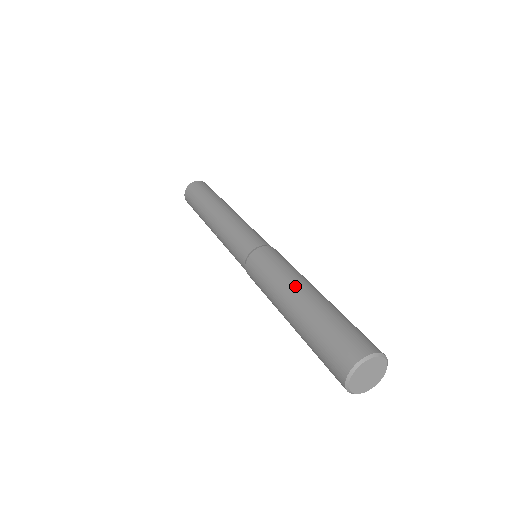
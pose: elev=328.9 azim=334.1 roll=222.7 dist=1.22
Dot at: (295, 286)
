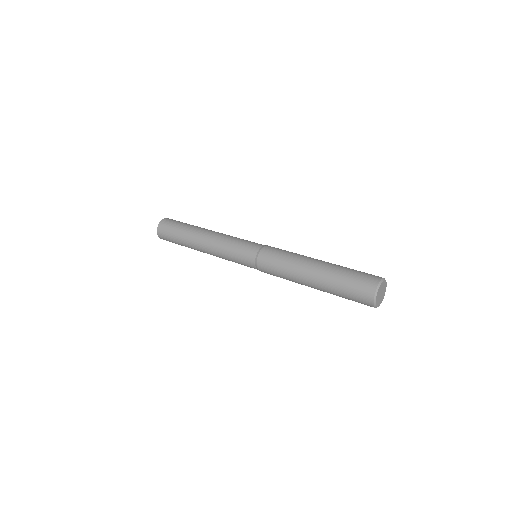
Dot at: (306, 265)
